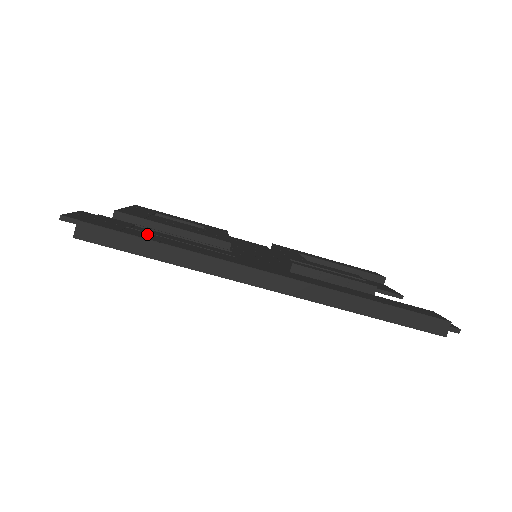
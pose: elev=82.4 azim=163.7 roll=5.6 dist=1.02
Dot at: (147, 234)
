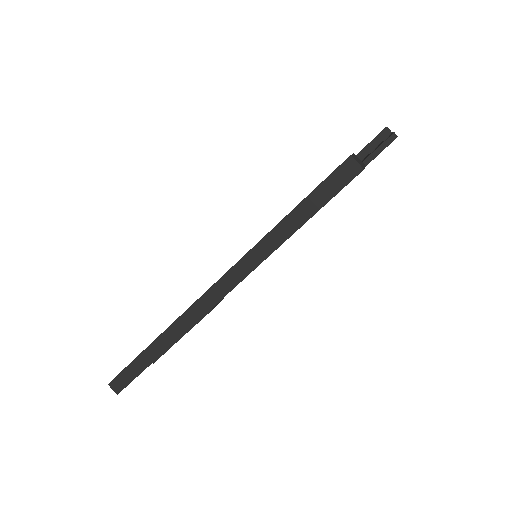
Dot at: occluded
